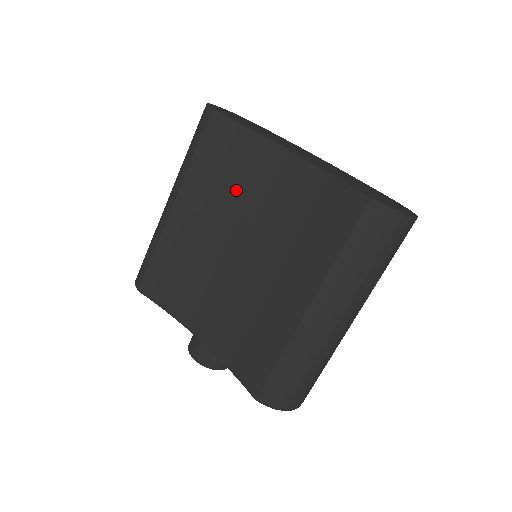
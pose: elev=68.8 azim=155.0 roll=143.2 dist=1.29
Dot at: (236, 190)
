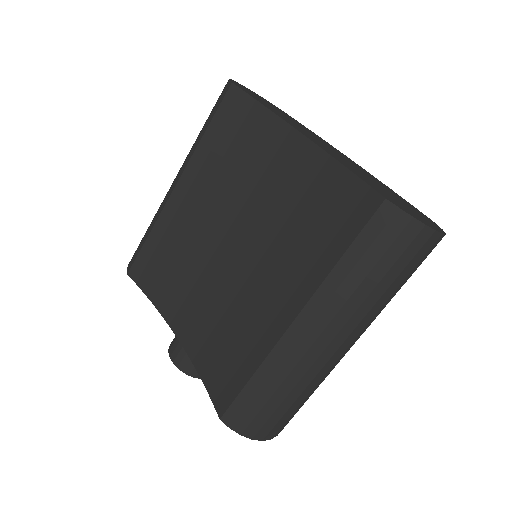
Dot at: (242, 176)
